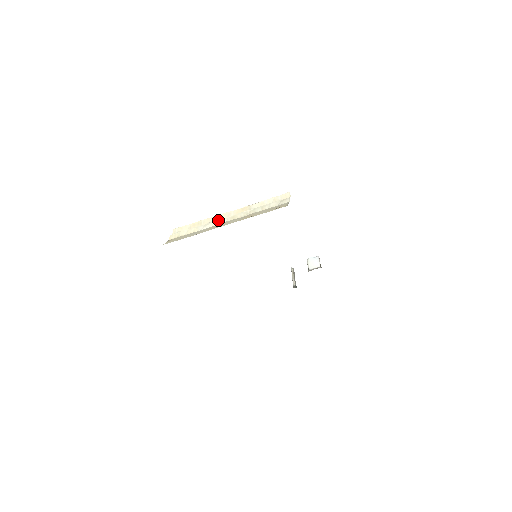
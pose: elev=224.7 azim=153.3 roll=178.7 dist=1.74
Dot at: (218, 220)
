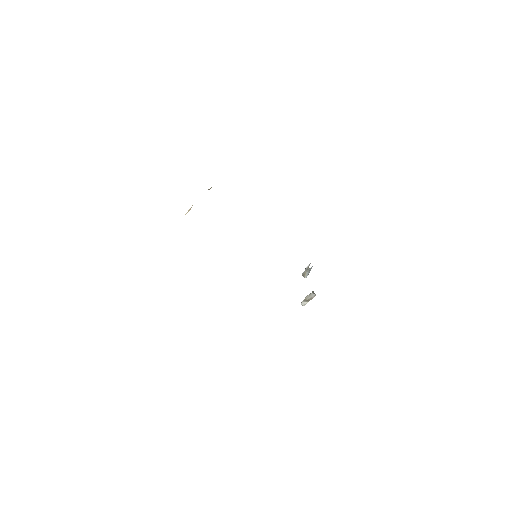
Dot at: occluded
